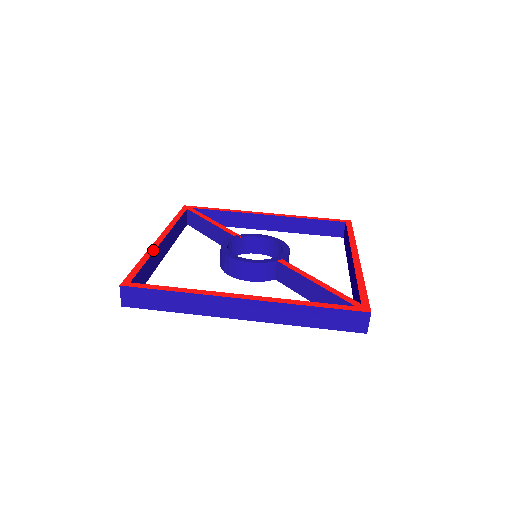
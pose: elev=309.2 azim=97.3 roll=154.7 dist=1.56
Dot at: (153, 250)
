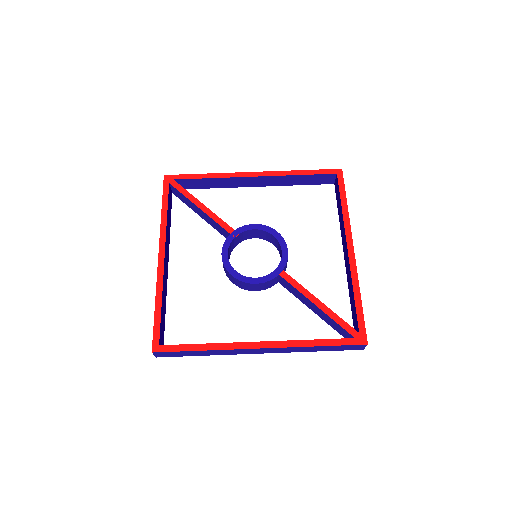
Dot at: (161, 283)
